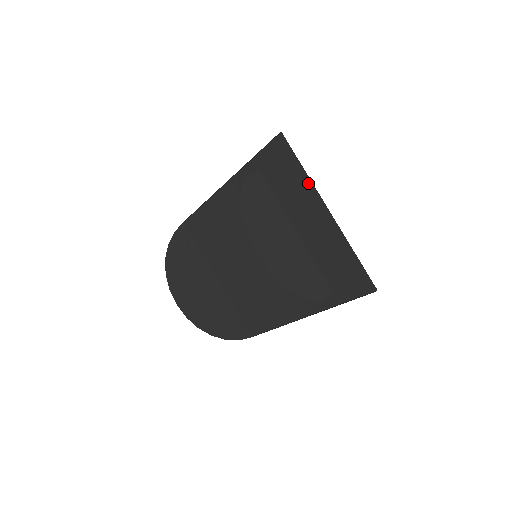
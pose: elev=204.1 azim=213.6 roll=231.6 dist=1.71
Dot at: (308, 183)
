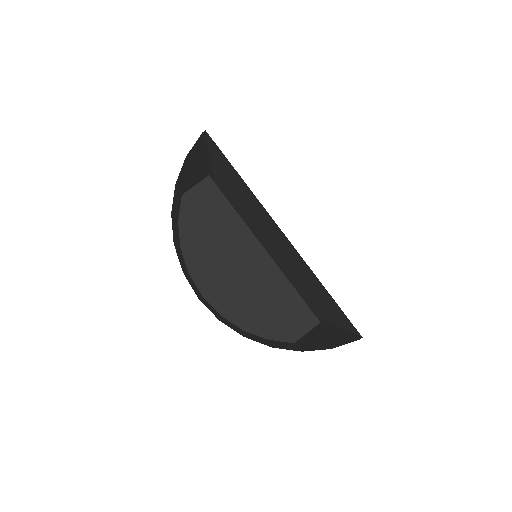
Dot at: (253, 195)
